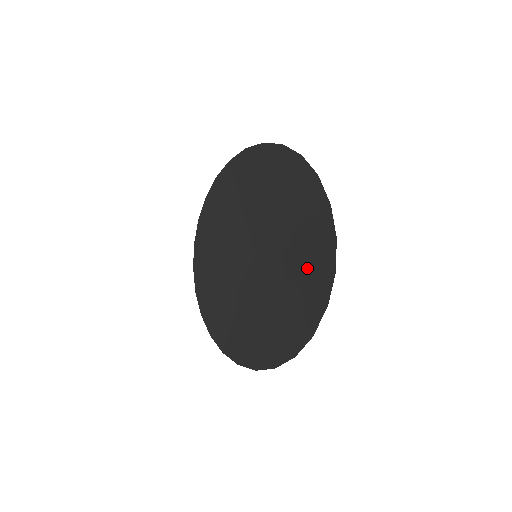
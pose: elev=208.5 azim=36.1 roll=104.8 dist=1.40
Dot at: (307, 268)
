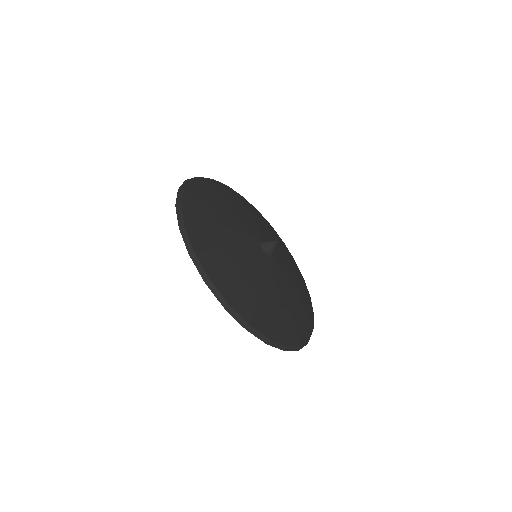
Dot at: occluded
